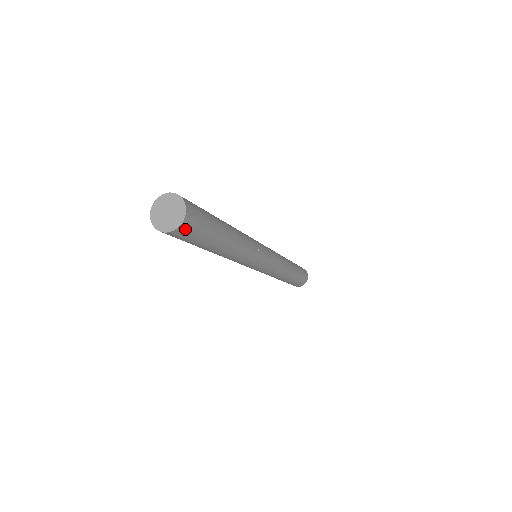
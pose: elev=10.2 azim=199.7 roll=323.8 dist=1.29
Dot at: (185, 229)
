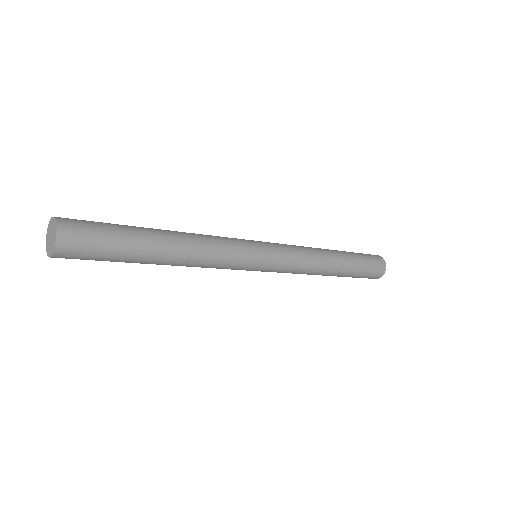
Dot at: (68, 248)
